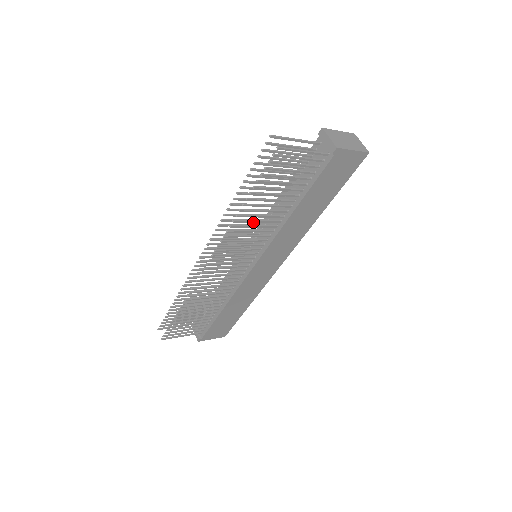
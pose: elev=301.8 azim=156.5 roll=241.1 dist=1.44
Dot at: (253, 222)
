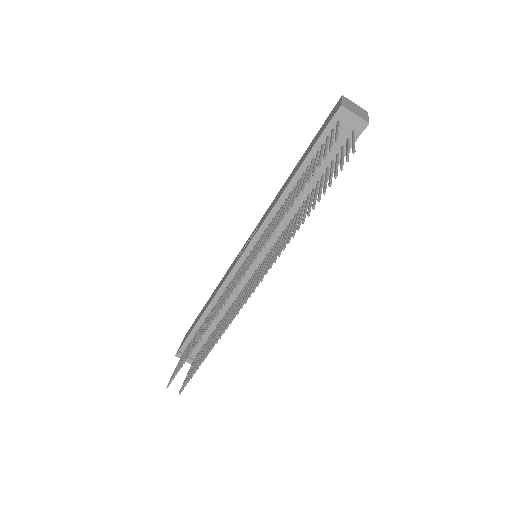
Dot at: (292, 231)
